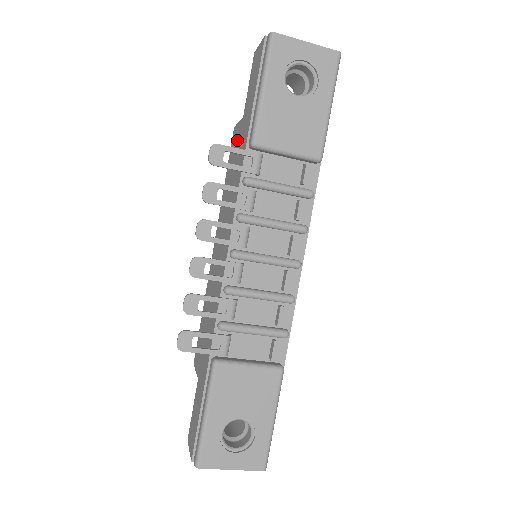
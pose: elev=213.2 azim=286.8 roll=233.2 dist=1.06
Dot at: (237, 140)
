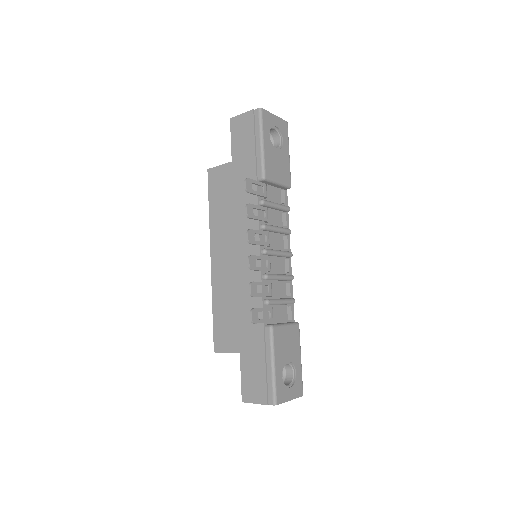
Dot at: (227, 177)
